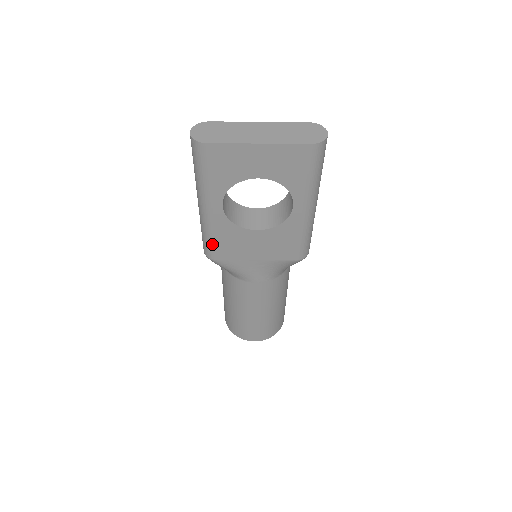
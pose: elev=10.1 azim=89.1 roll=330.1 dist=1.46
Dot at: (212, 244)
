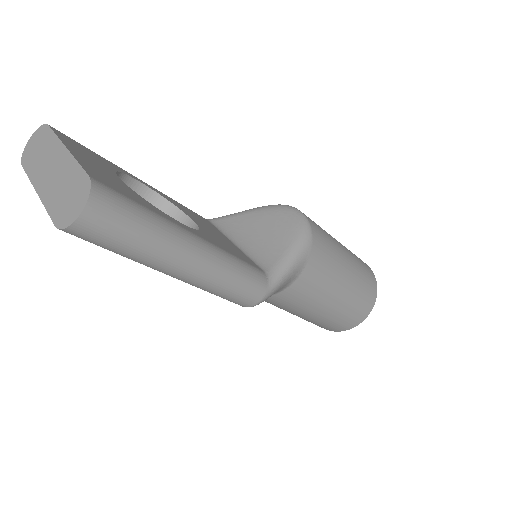
Dot at: occluded
